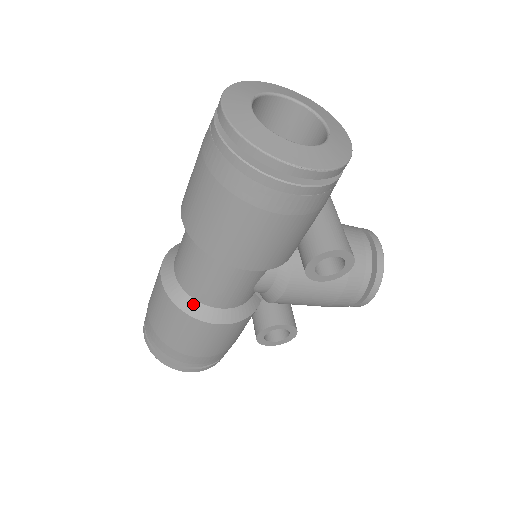
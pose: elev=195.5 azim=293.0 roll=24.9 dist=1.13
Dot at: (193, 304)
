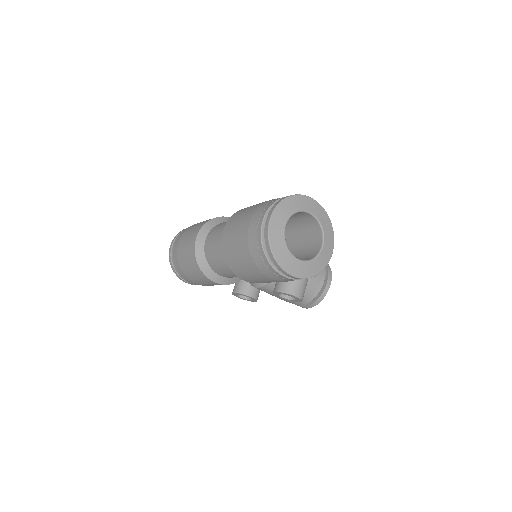
Dot at: (206, 266)
